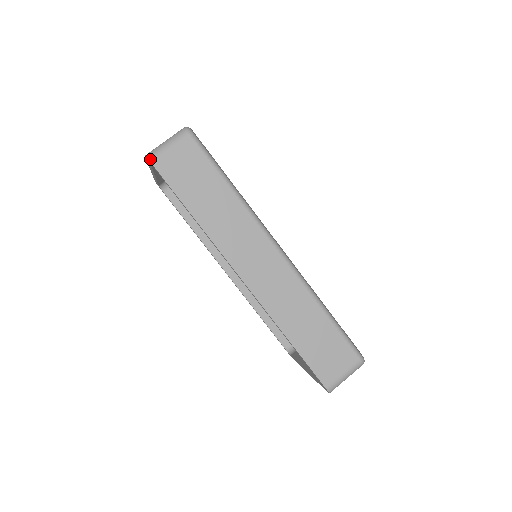
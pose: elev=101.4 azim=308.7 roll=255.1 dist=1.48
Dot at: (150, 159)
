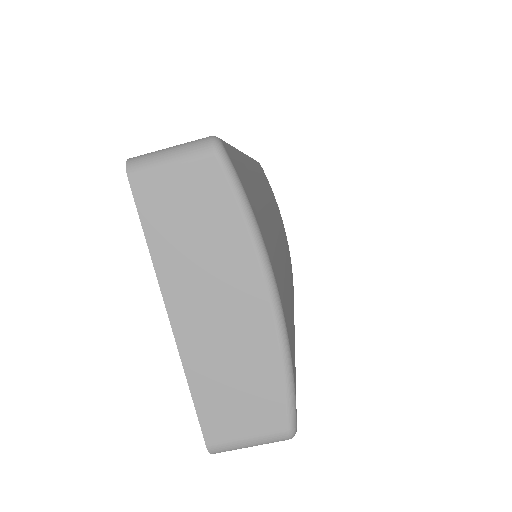
Dot at: (215, 453)
